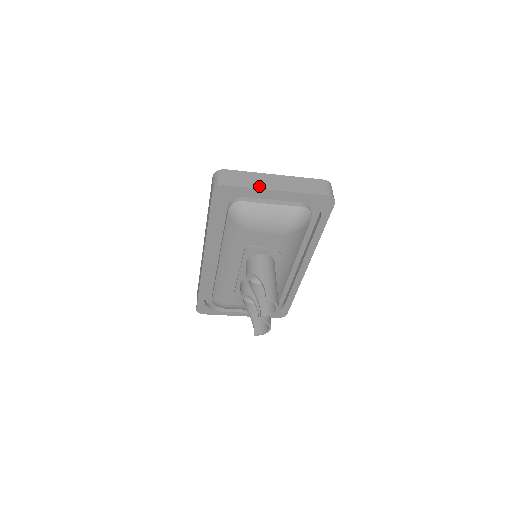
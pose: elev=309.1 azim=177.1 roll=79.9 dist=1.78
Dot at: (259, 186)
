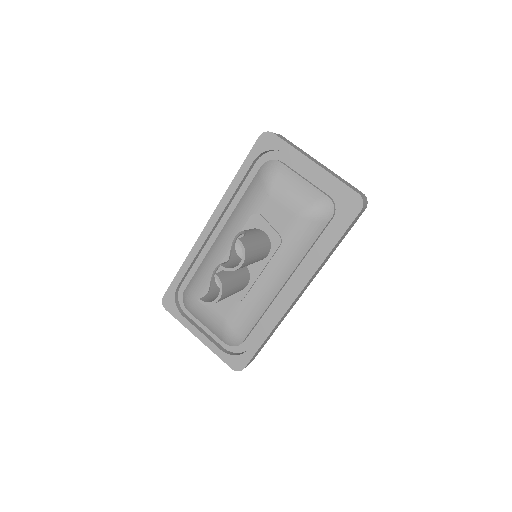
Dot at: (301, 152)
